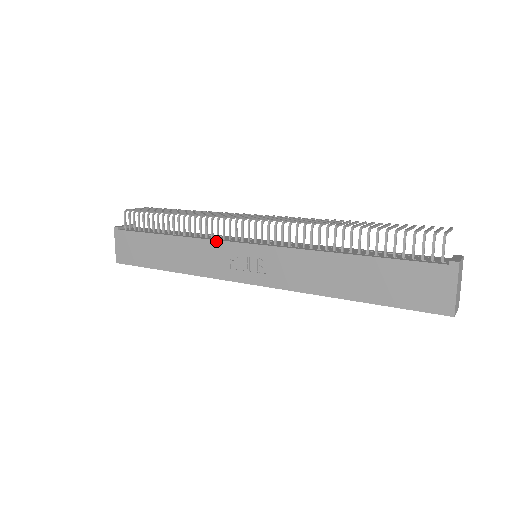
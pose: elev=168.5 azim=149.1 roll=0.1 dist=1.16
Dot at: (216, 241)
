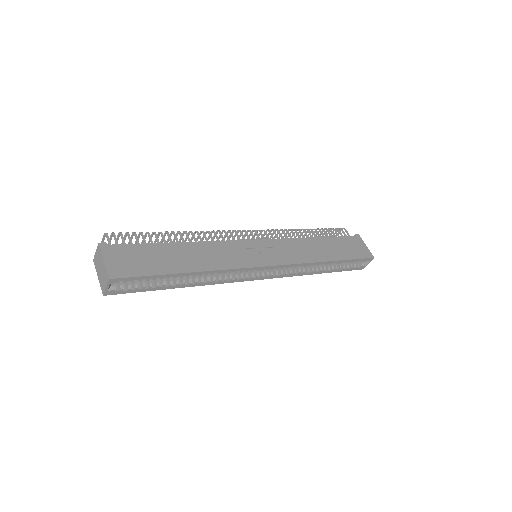
Dot at: (229, 241)
